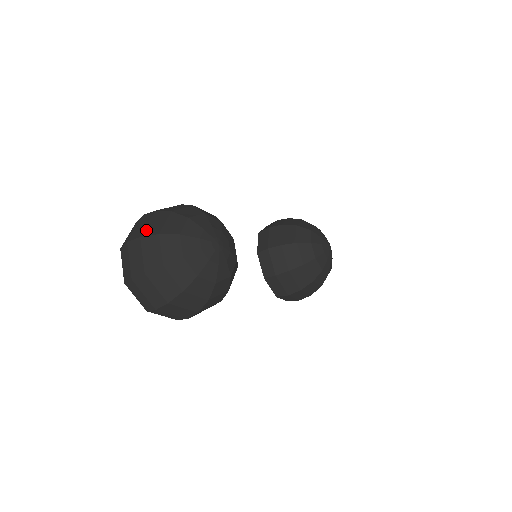
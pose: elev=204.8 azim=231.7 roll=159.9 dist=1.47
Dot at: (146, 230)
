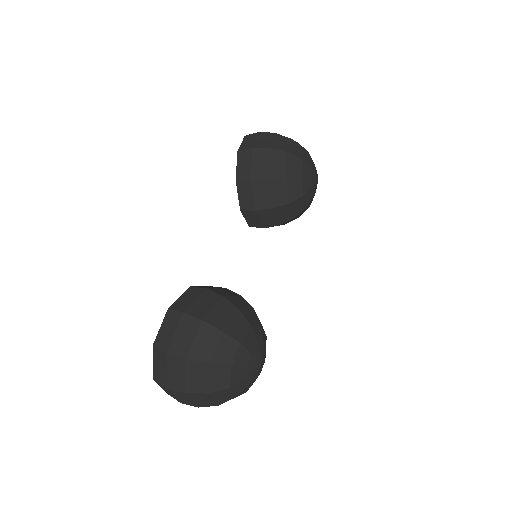
Dot at: (189, 386)
